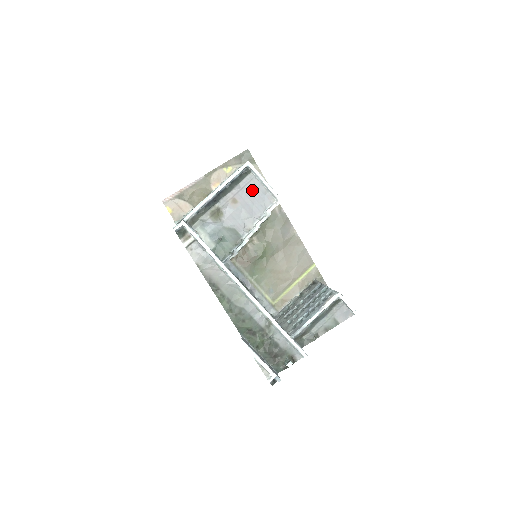
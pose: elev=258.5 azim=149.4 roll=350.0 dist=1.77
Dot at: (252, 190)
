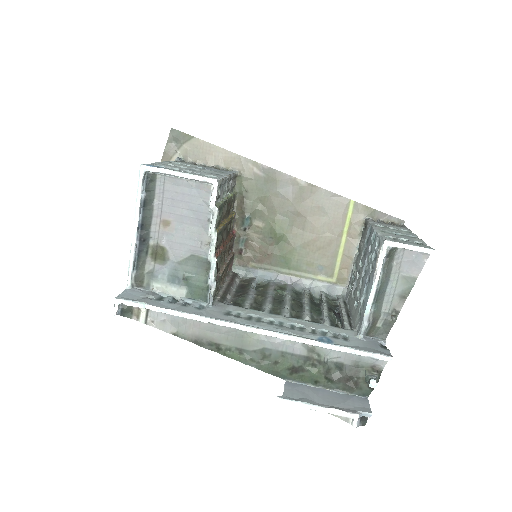
Dot at: (175, 195)
